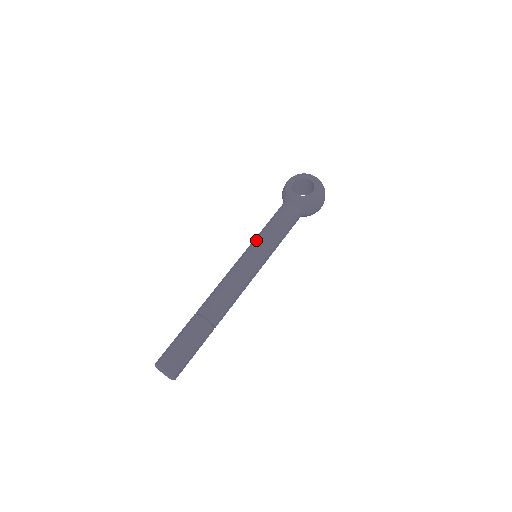
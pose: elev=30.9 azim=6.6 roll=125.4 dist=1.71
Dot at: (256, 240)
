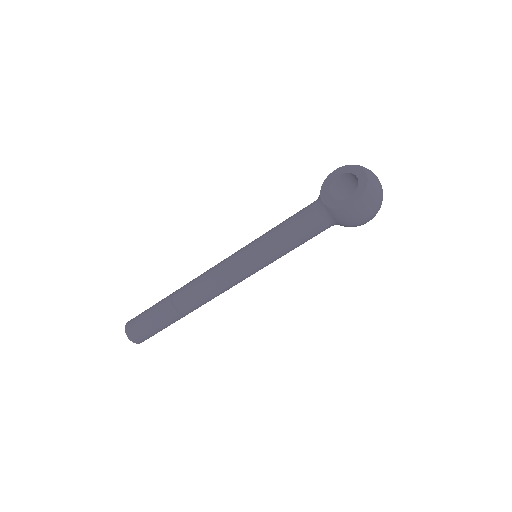
Dot at: (258, 238)
